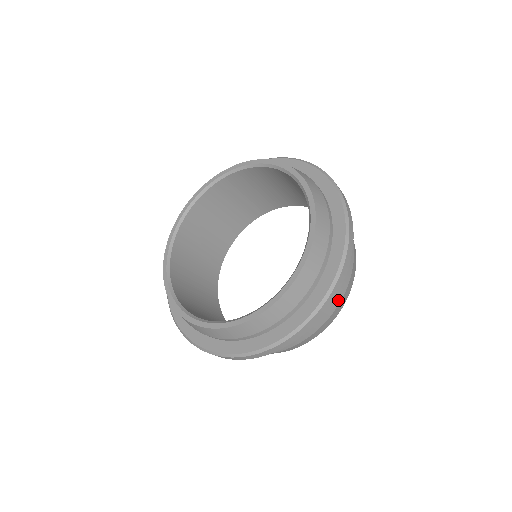
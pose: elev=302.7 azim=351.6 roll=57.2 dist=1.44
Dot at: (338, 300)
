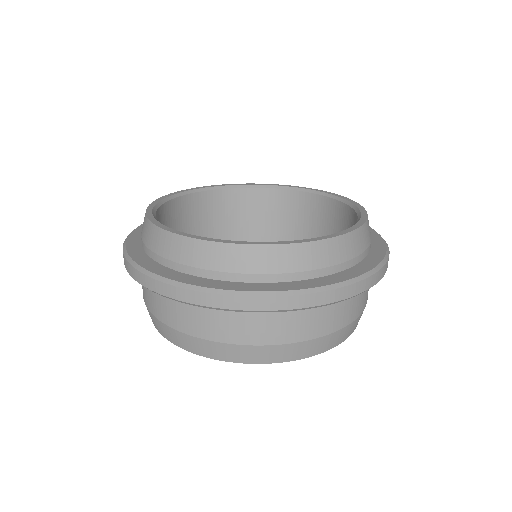
Dot at: occluded
